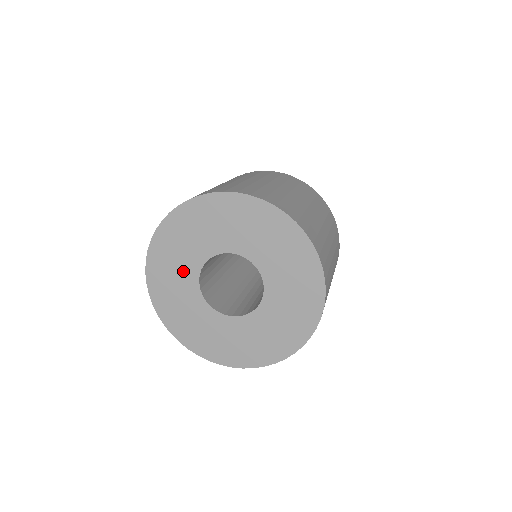
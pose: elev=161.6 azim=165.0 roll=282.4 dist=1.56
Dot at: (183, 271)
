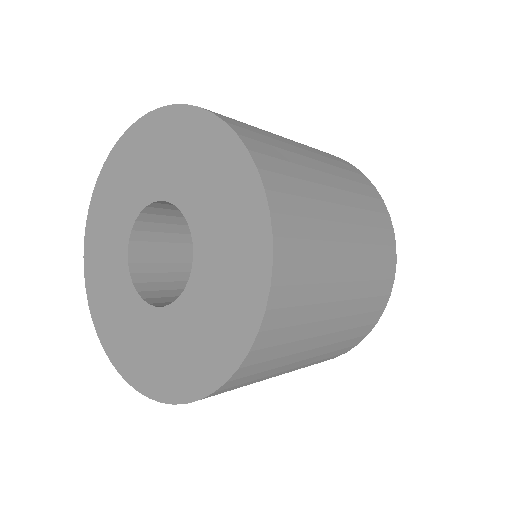
Dot at: (131, 193)
